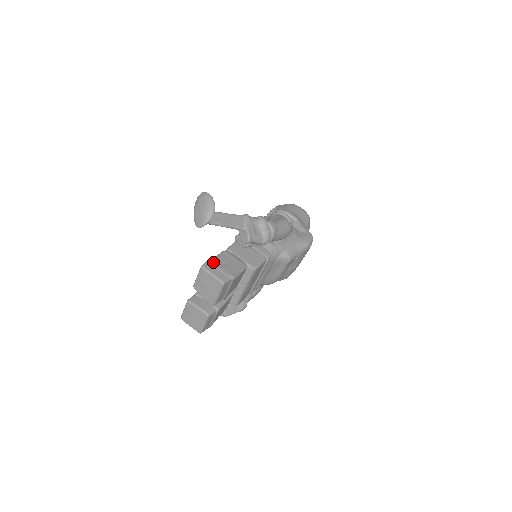
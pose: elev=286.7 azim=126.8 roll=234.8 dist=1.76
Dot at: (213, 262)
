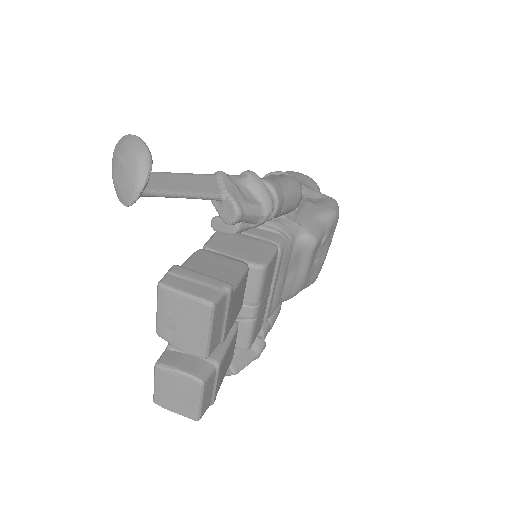
Dot at: (180, 270)
